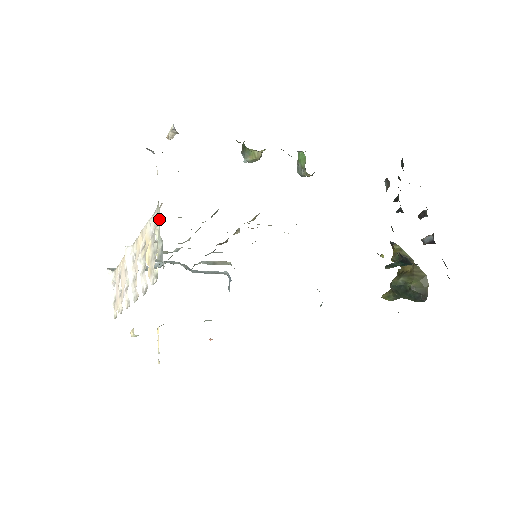
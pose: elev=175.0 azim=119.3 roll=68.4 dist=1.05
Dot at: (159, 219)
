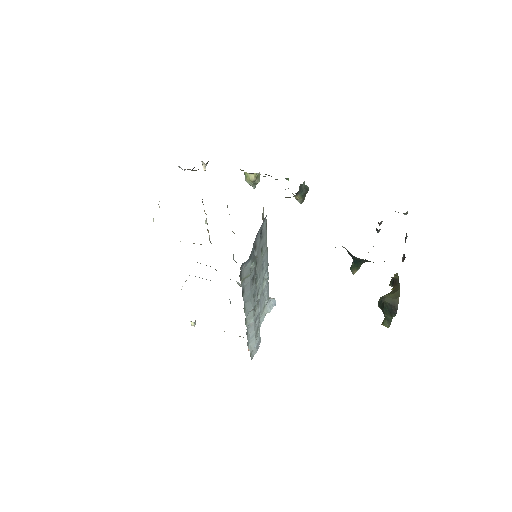
Dot at: occluded
